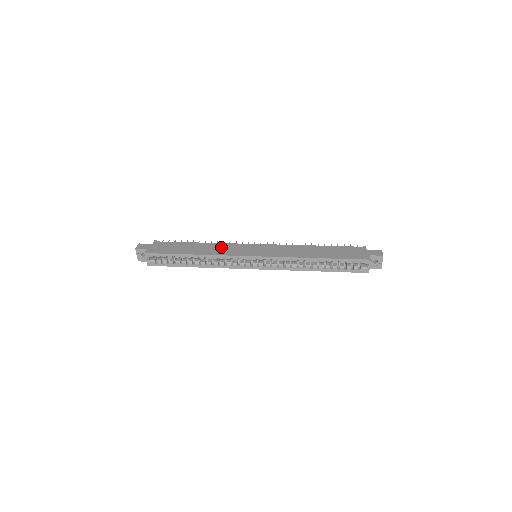
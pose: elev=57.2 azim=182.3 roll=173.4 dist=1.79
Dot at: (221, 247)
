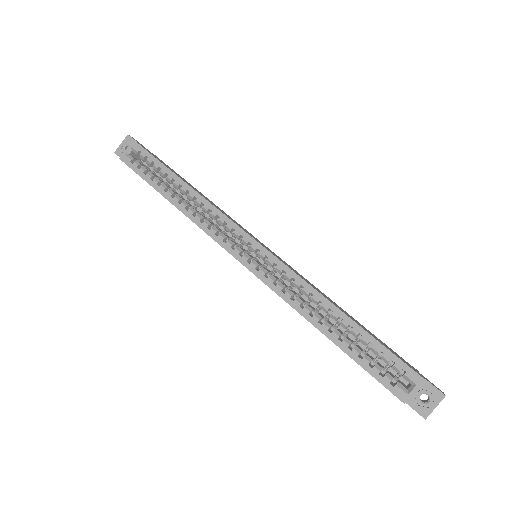
Dot at: occluded
